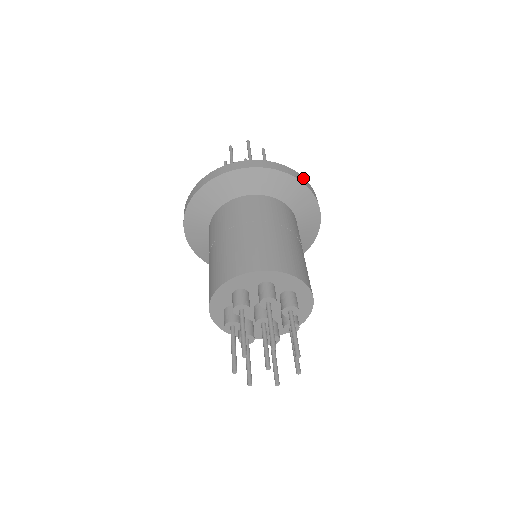
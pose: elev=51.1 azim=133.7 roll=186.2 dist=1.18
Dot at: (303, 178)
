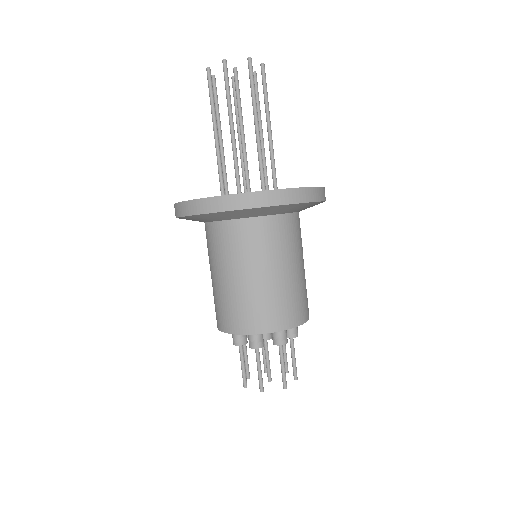
Dot at: (323, 189)
